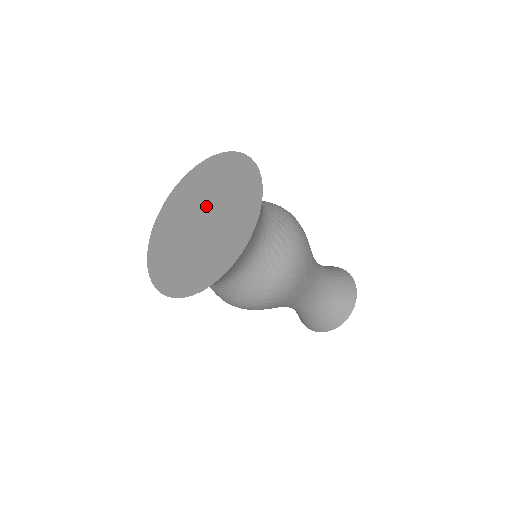
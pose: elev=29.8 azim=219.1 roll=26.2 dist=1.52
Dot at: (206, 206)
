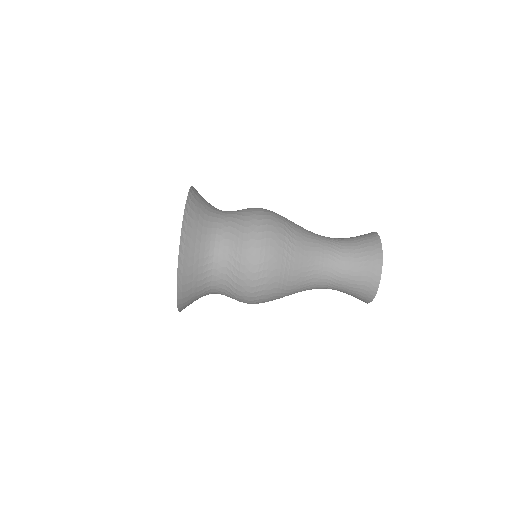
Dot at: occluded
